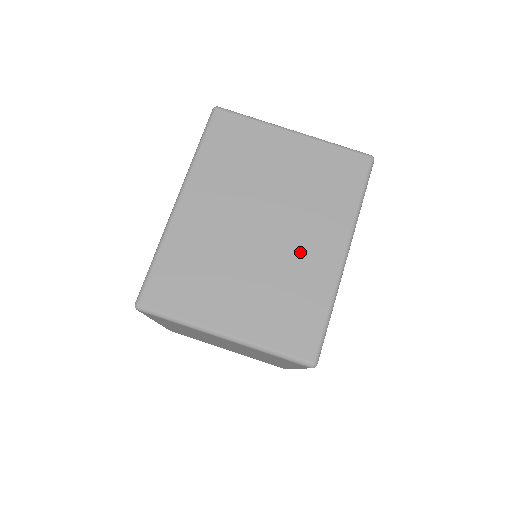
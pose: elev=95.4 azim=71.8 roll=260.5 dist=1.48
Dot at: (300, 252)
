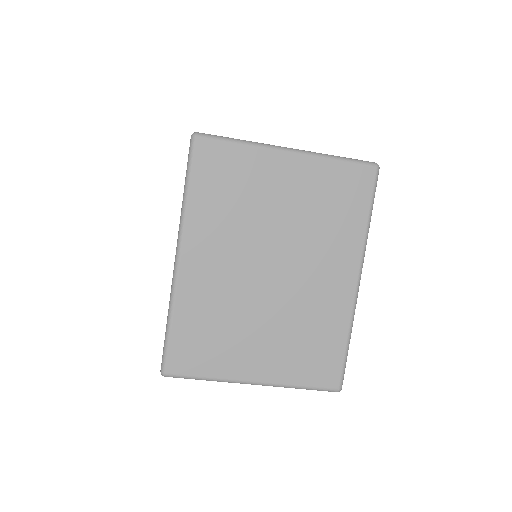
Dot at: (314, 288)
